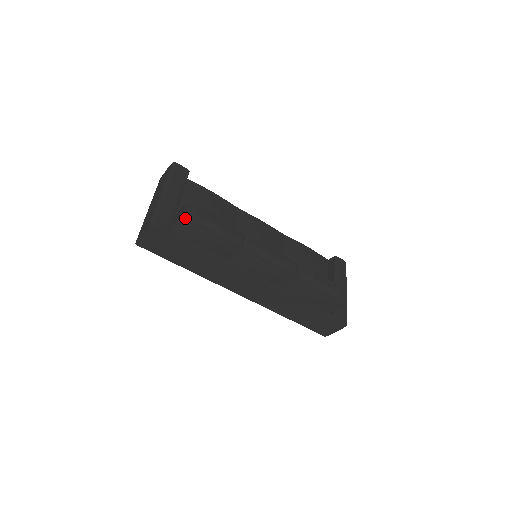
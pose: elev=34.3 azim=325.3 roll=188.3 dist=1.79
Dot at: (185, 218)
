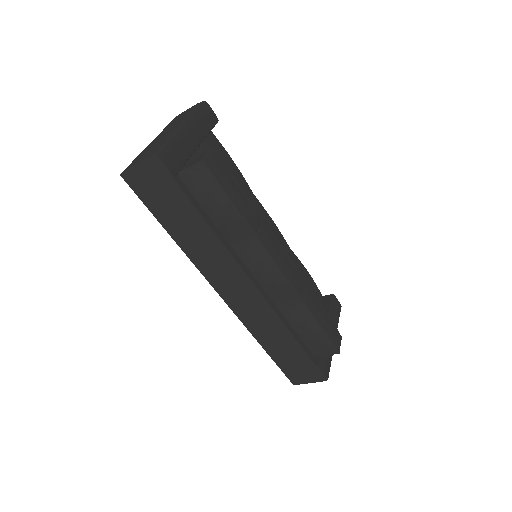
Dot at: (204, 165)
